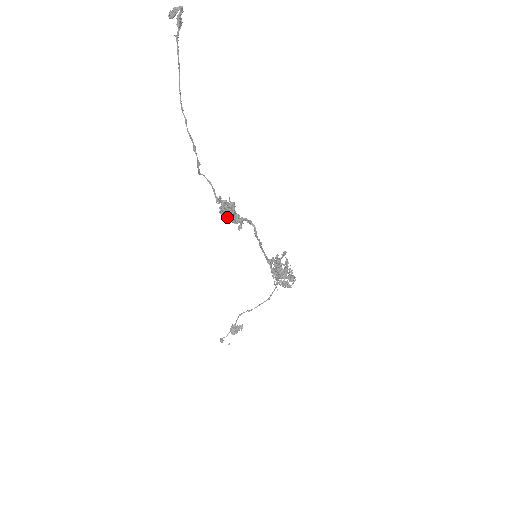
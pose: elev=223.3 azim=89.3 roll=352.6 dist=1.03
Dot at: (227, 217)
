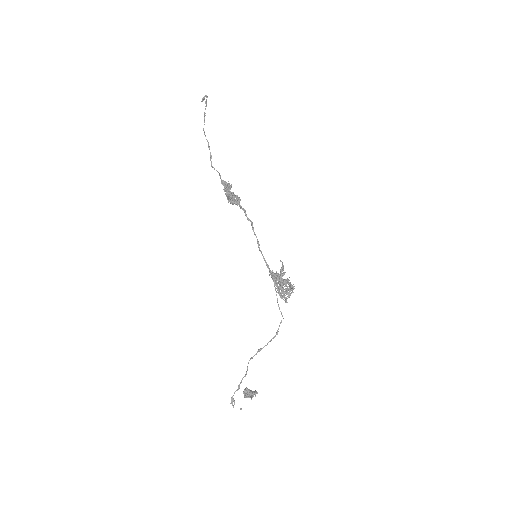
Dot at: (229, 196)
